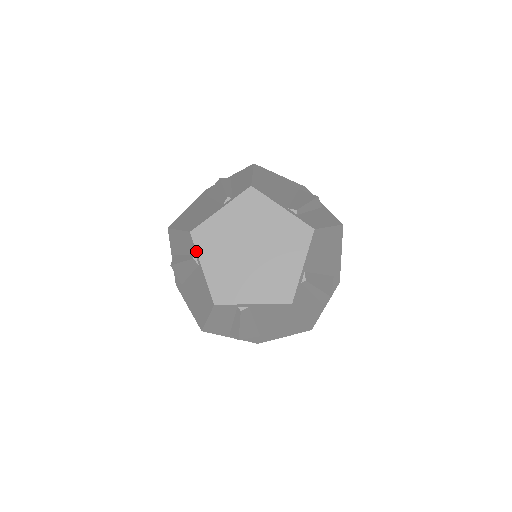
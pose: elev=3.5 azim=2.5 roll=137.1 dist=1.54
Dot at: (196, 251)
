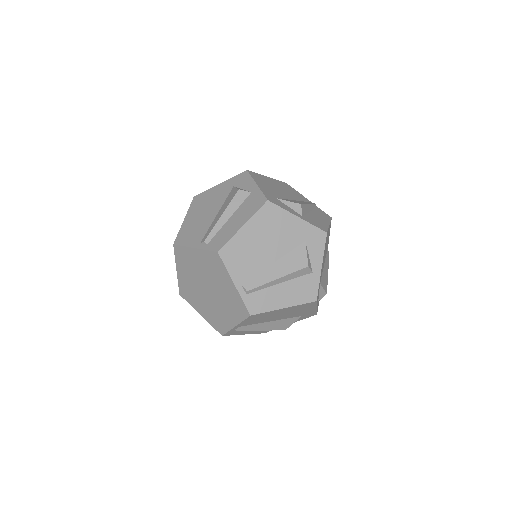
Dot at: occluded
